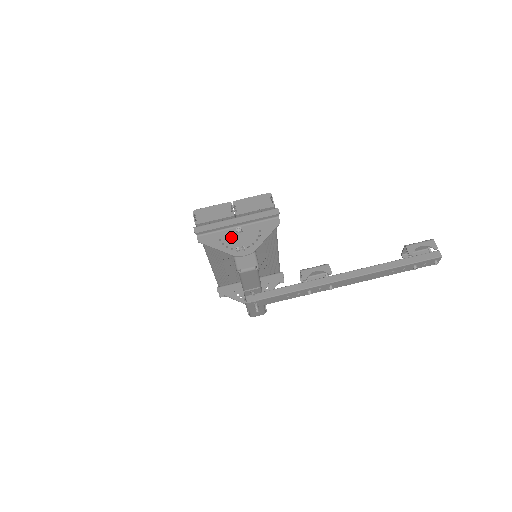
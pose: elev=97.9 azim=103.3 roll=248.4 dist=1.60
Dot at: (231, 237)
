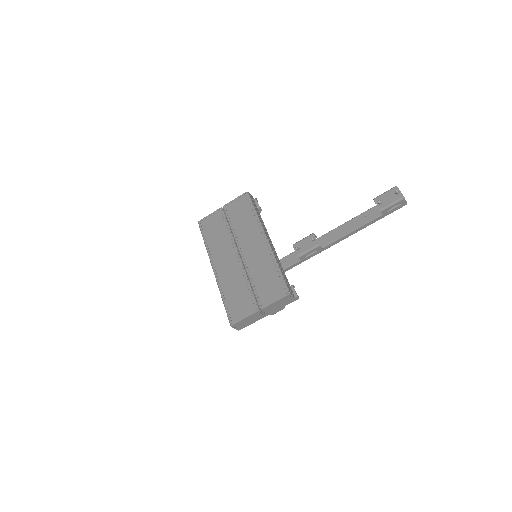
Dot at: occluded
